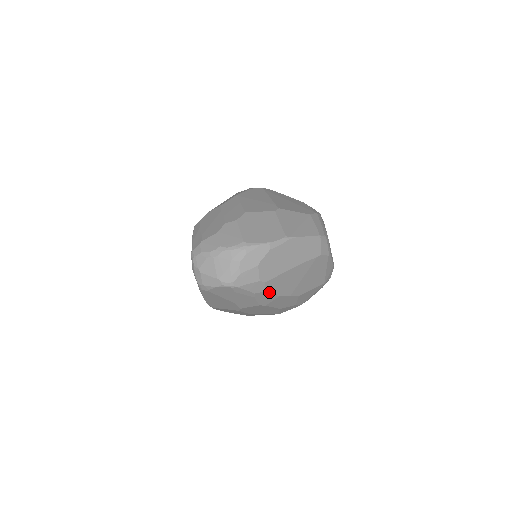
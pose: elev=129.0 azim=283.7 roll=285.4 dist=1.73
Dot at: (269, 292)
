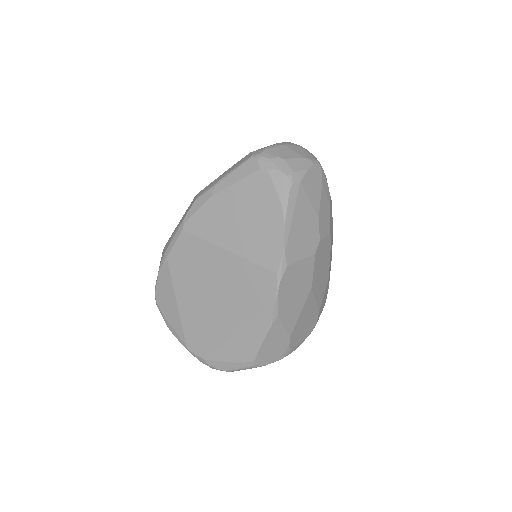
Dot at: (331, 209)
